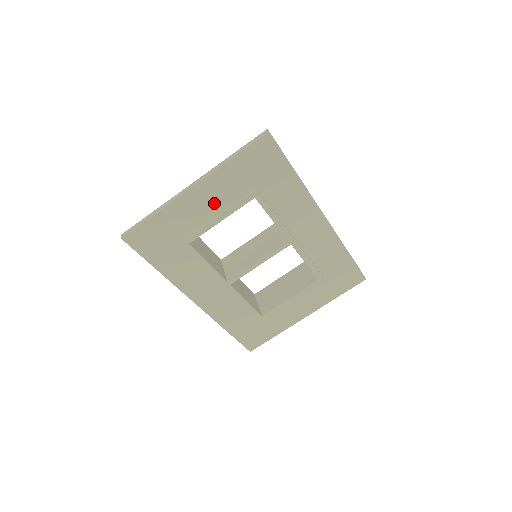
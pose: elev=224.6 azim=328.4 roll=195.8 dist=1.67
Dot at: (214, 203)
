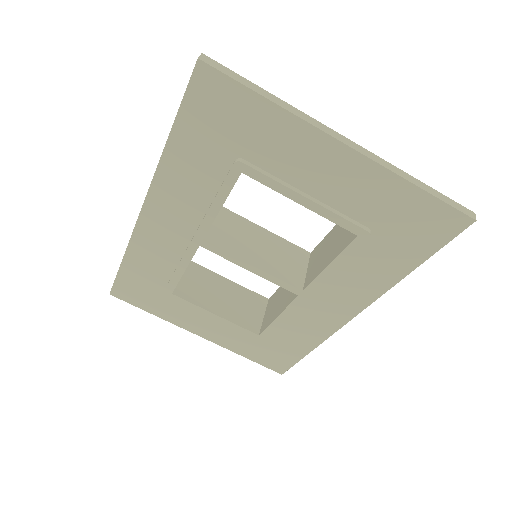
Dot at: (327, 184)
